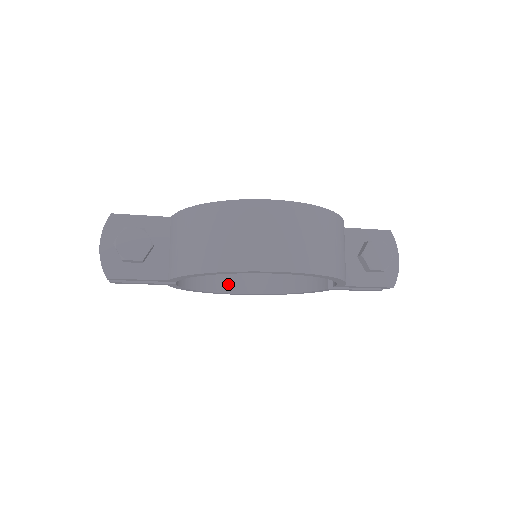
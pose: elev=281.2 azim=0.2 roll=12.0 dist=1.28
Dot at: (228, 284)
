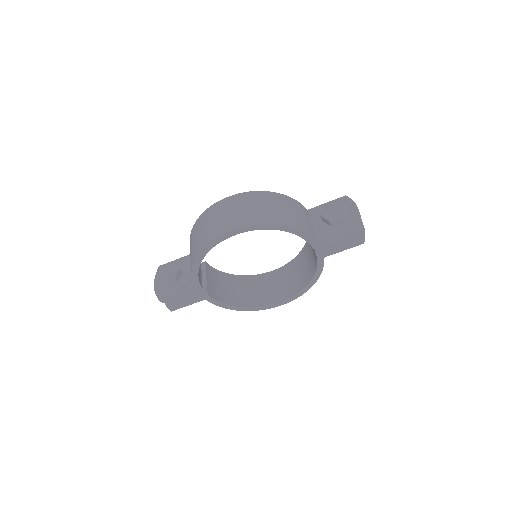
Dot at: (266, 300)
